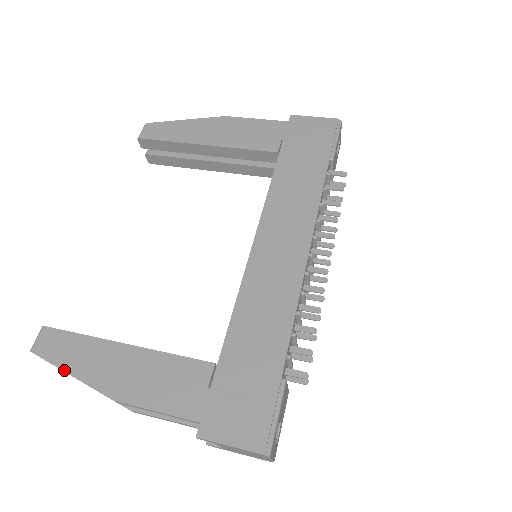
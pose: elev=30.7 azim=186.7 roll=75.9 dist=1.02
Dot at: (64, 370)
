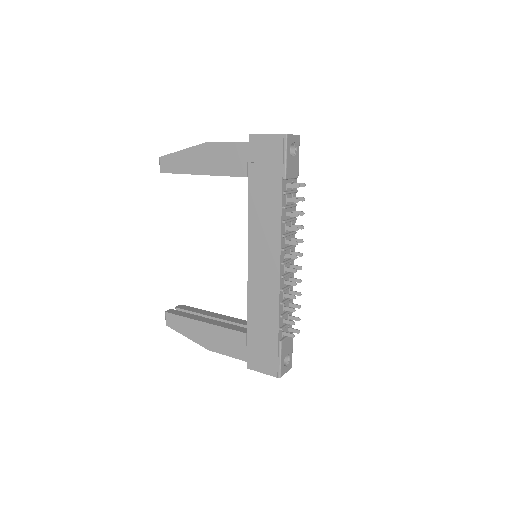
Dot at: (183, 335)
